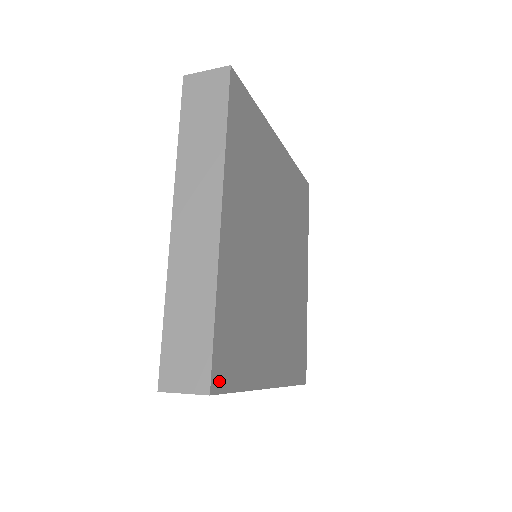
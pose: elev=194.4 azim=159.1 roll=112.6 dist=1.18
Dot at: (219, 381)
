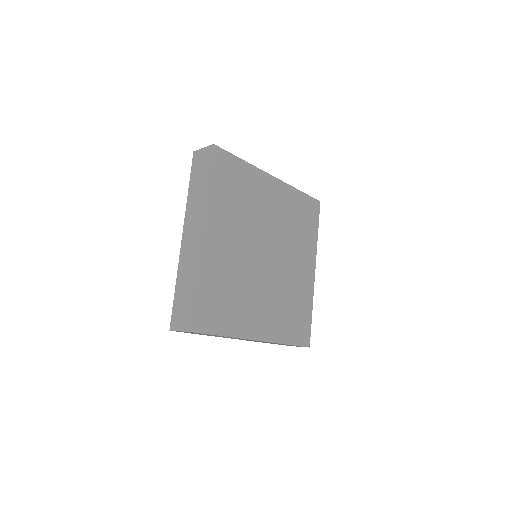
Dot at: (198, 326)
